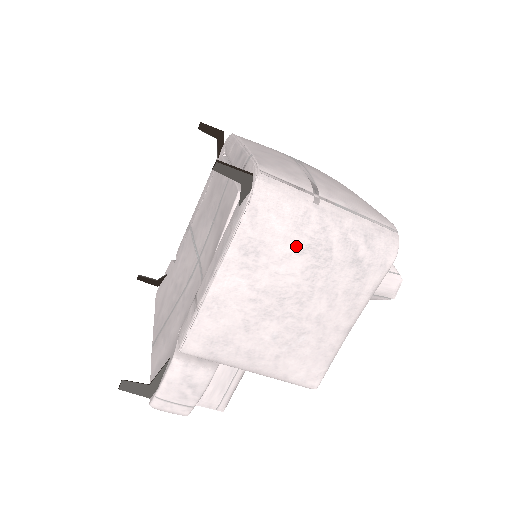
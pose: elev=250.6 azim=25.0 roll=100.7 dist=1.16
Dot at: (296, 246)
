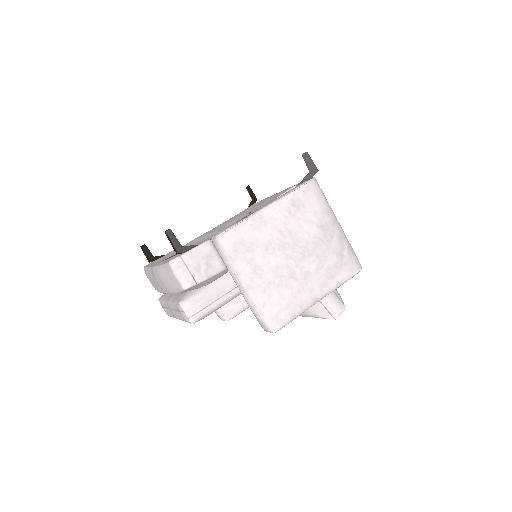
Dot at: (318, 221)
